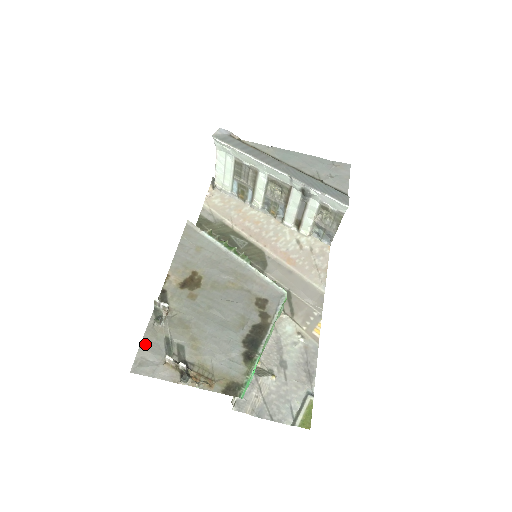
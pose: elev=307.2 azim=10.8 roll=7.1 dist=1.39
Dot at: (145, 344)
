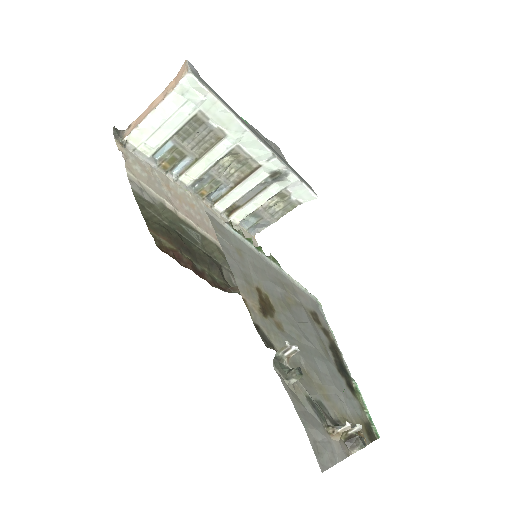
Dot at: (304, 419)
